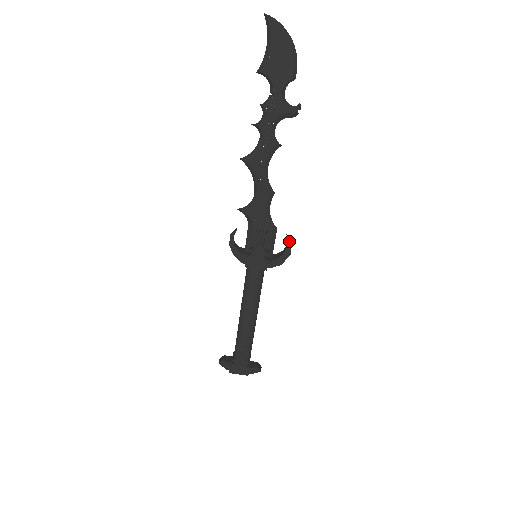
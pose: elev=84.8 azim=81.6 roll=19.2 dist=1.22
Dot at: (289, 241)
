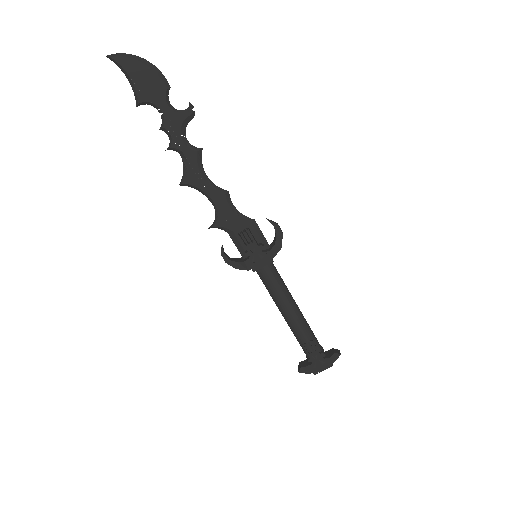
Dot at: (273, 222)
